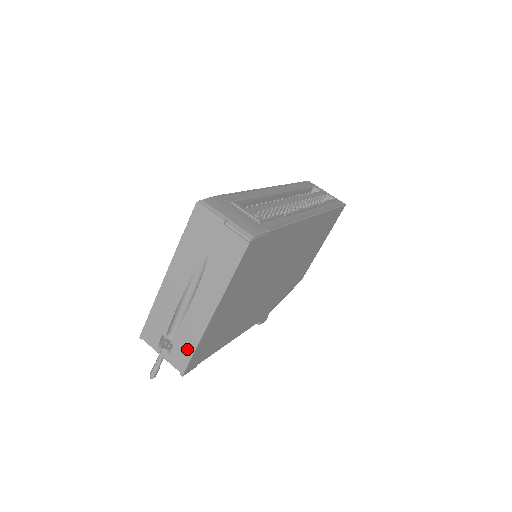
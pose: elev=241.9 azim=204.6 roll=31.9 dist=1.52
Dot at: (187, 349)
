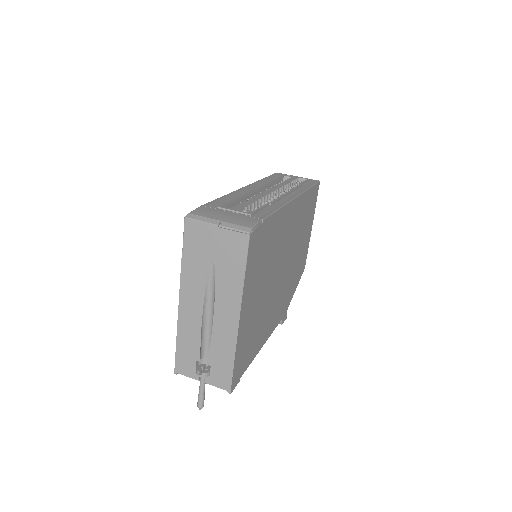
Dot at: (226, 364)
